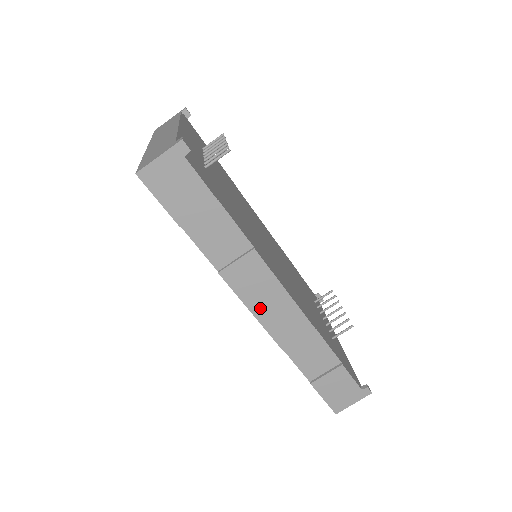
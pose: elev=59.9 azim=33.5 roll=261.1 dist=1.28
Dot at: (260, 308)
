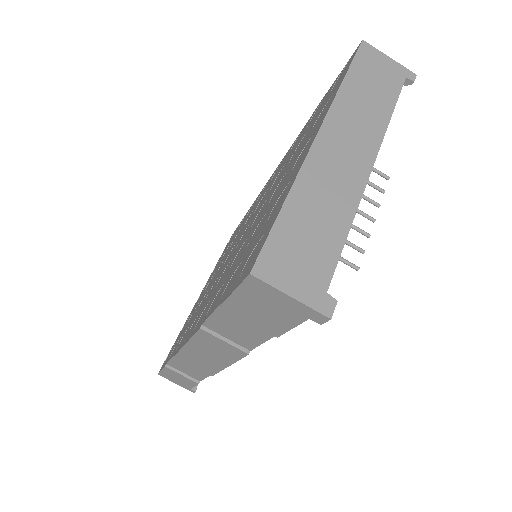
Dot at: (196, 349)
